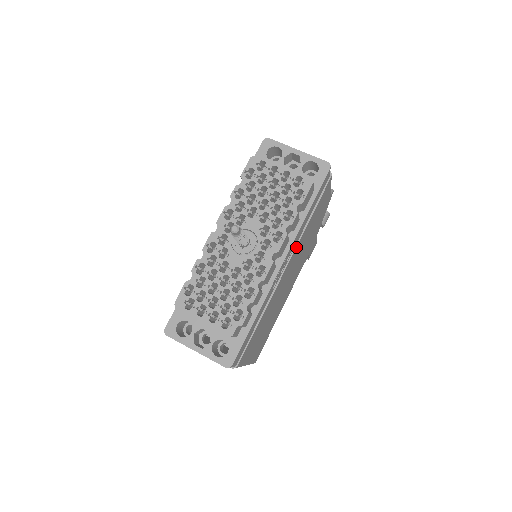
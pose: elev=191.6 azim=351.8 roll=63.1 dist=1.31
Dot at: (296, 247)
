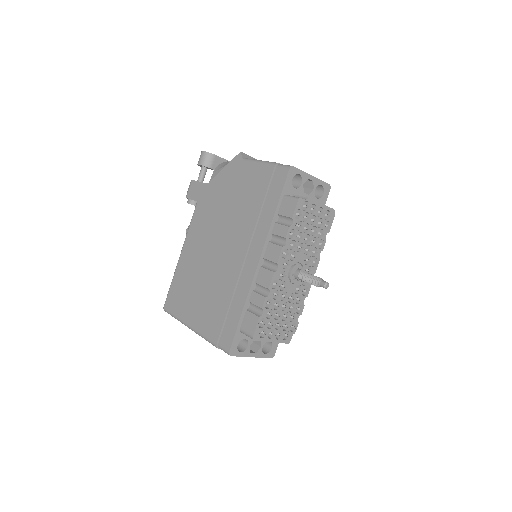
Dot at: occluded
